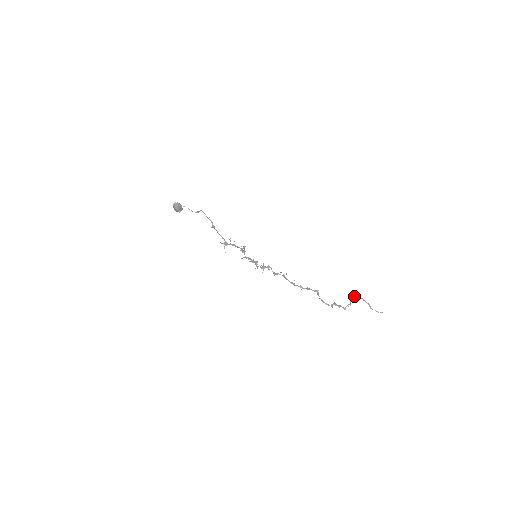
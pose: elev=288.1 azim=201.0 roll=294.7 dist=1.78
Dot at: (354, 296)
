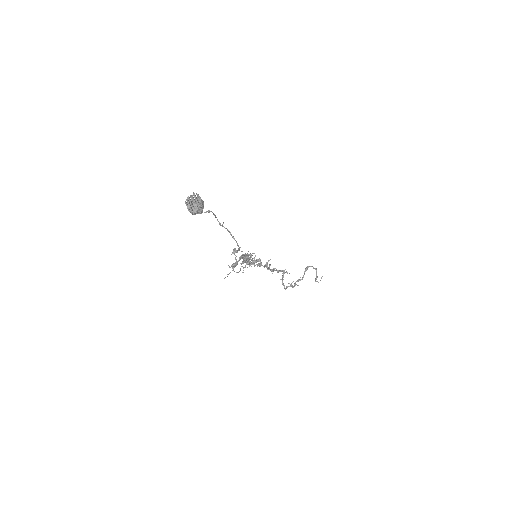
Dot at: occluded
